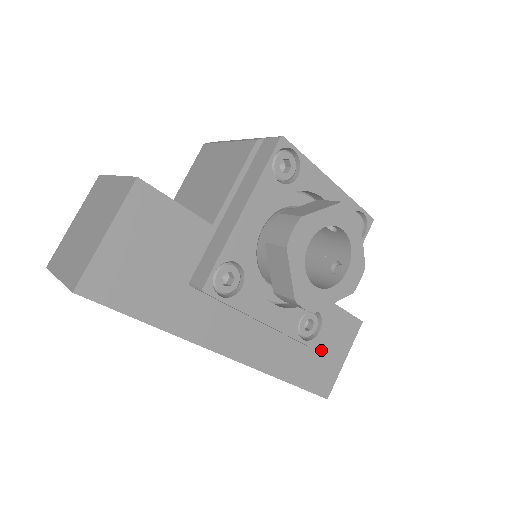
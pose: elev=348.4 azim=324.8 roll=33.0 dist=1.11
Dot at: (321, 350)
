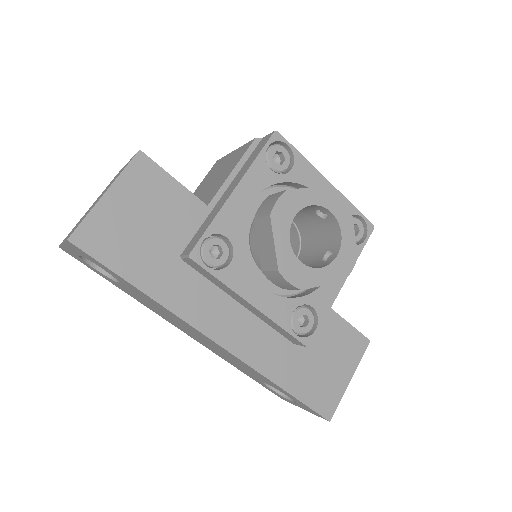
Dot at: (322, 361)
